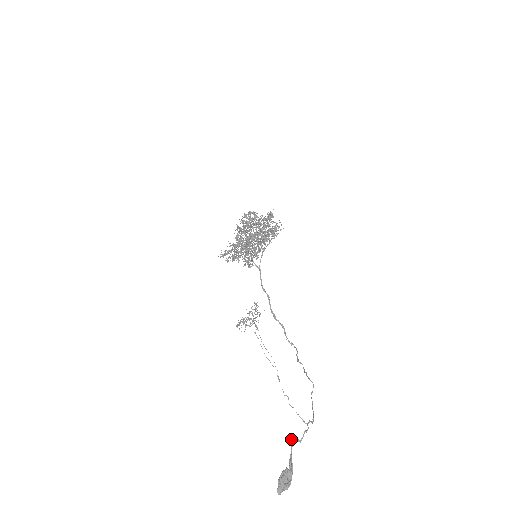
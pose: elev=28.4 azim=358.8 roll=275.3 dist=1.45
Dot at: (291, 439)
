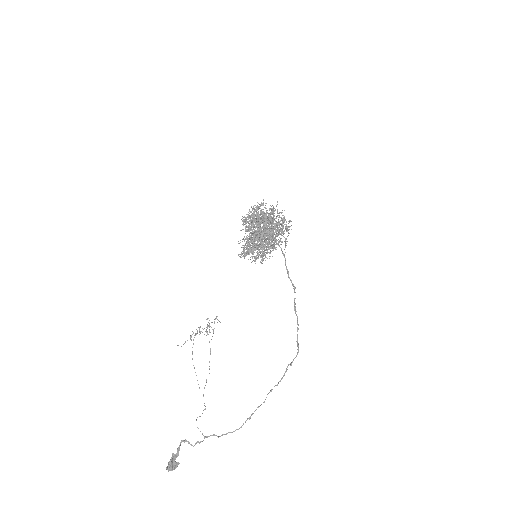
Dot at: (184, 442)
